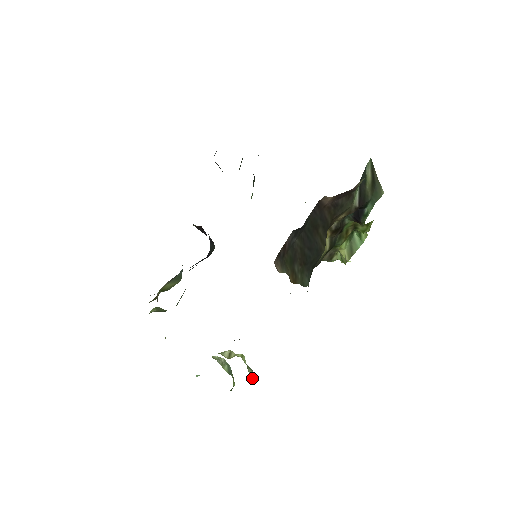
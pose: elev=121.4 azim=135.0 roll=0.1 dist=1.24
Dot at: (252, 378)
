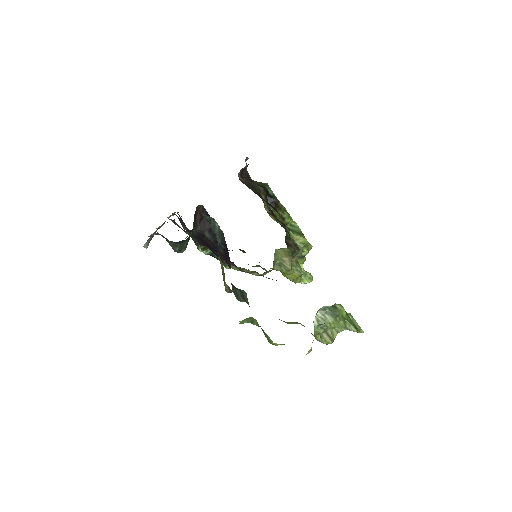
Dot at: (359, 328)
